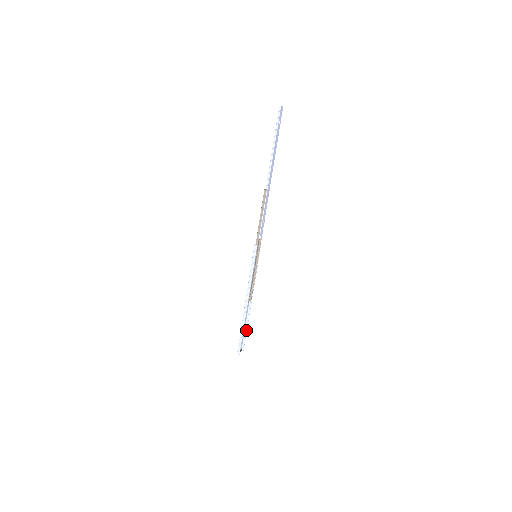
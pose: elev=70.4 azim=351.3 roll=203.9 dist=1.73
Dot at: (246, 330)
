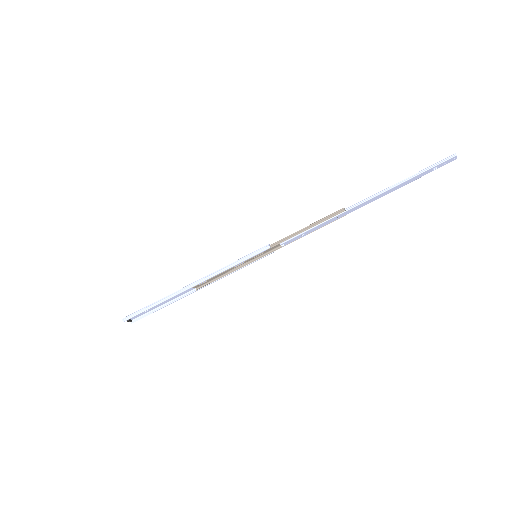
Dot at: (158, 309)
